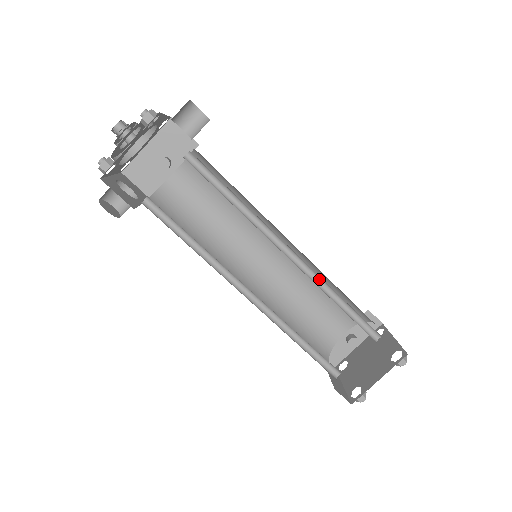
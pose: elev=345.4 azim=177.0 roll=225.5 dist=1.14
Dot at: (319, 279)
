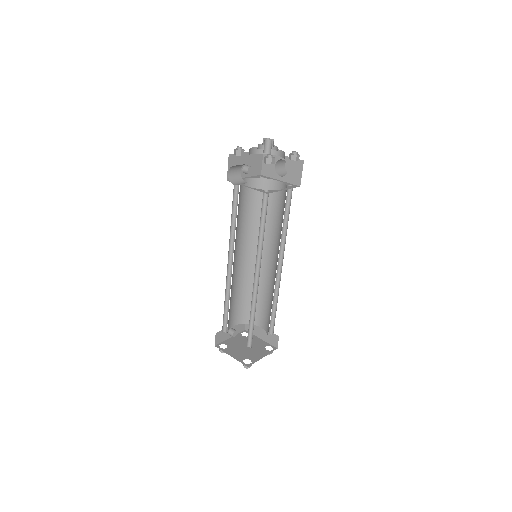
Dot at: (276, 287)
